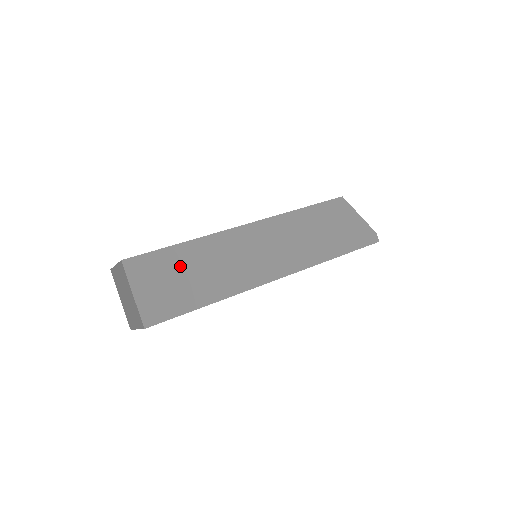
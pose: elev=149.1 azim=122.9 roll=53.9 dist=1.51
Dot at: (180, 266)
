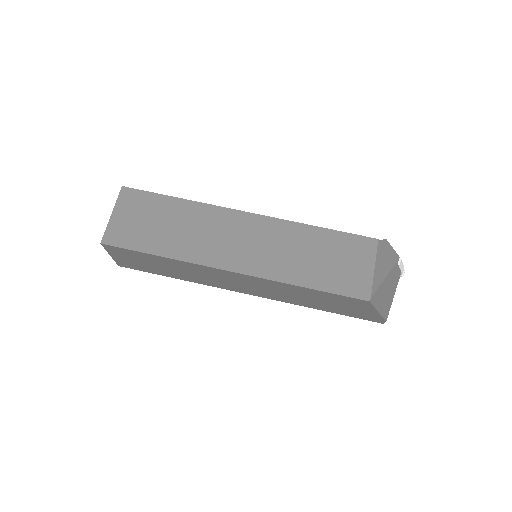
Dot at: (154, 261)
